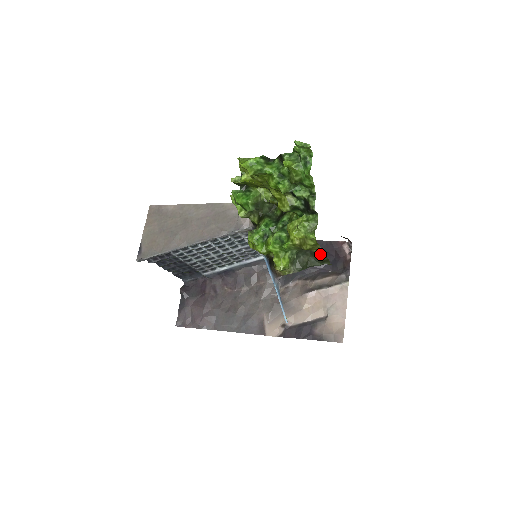
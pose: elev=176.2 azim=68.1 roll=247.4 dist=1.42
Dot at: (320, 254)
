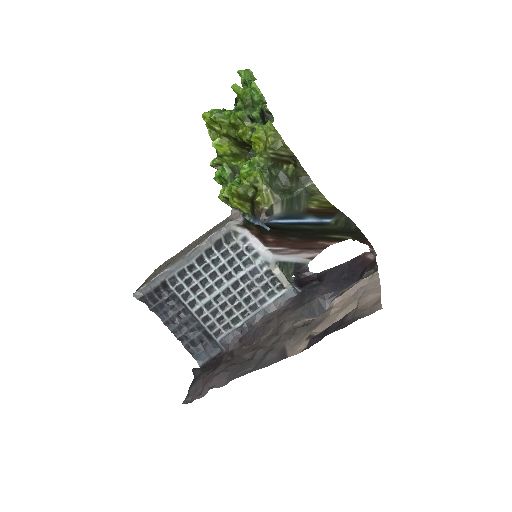
Dot at: (295, 168)
